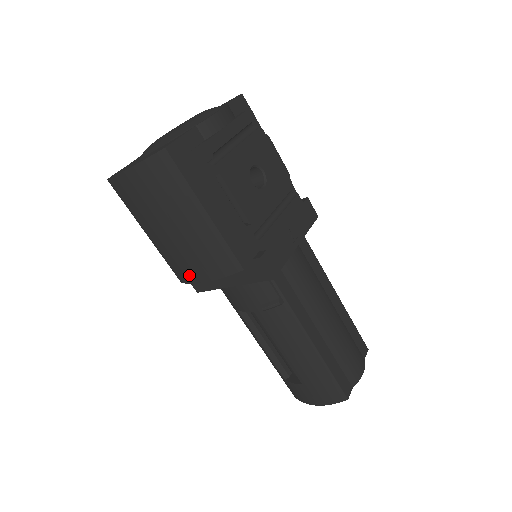
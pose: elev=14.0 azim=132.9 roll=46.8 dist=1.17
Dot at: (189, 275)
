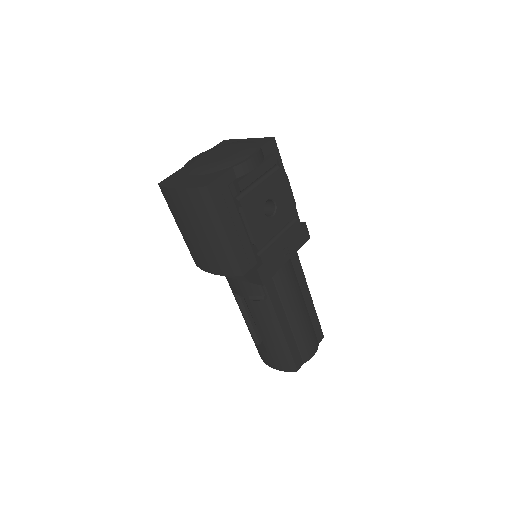
Dot at: (203, 265)
